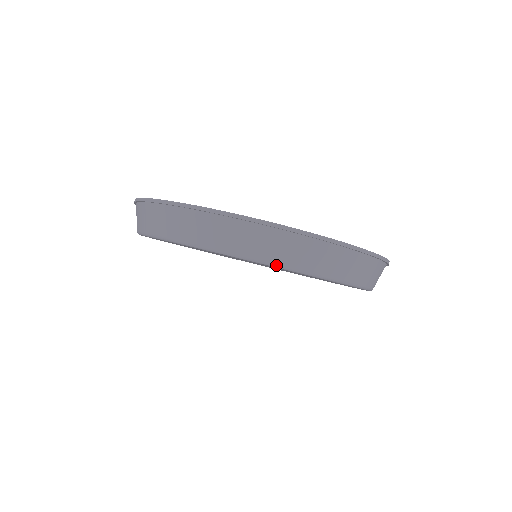
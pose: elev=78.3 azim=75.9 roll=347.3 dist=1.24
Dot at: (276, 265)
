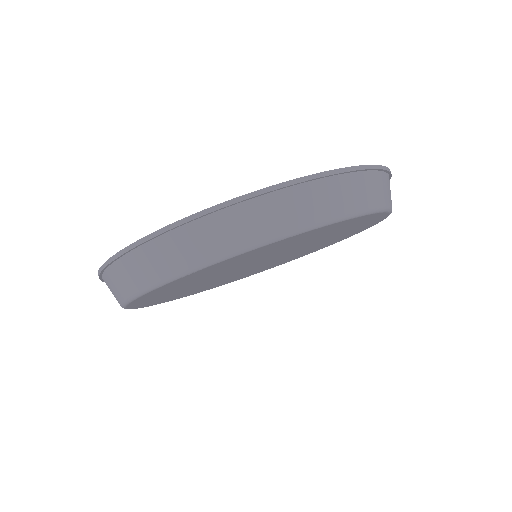
Dot at: (165, 281)
